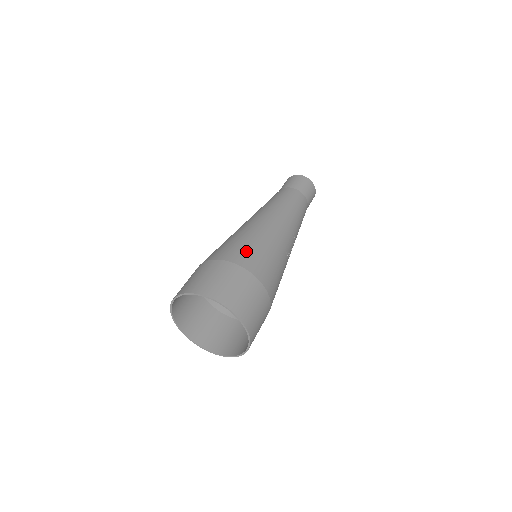
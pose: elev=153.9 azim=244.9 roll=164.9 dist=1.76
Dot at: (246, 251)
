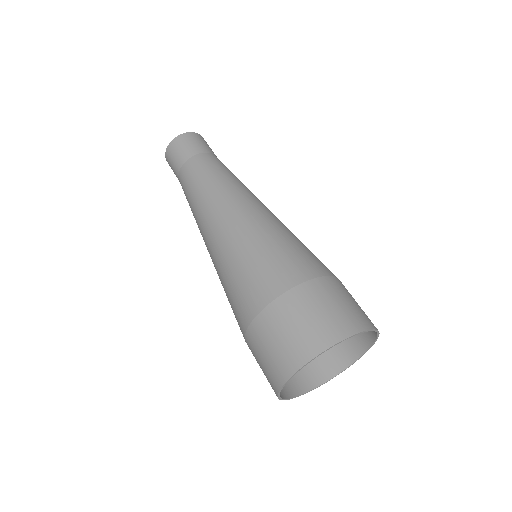
Dot at: (307, 255)
